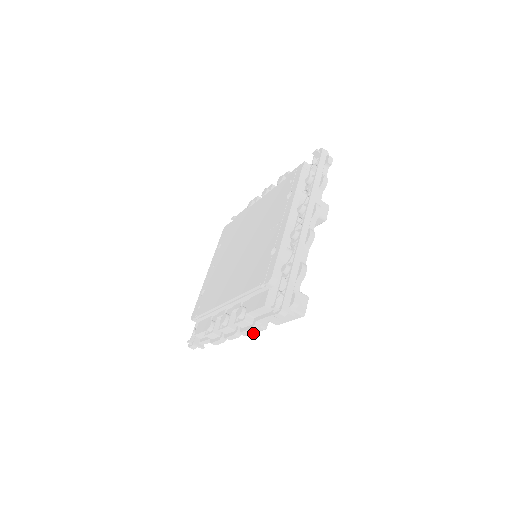
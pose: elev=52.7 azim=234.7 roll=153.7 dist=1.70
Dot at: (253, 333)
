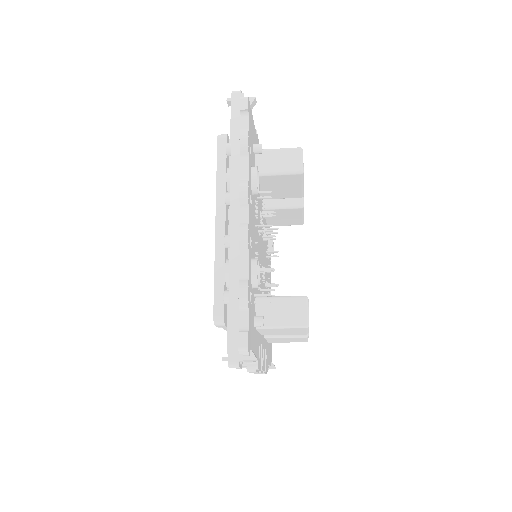
Dot at: (306, 340)
